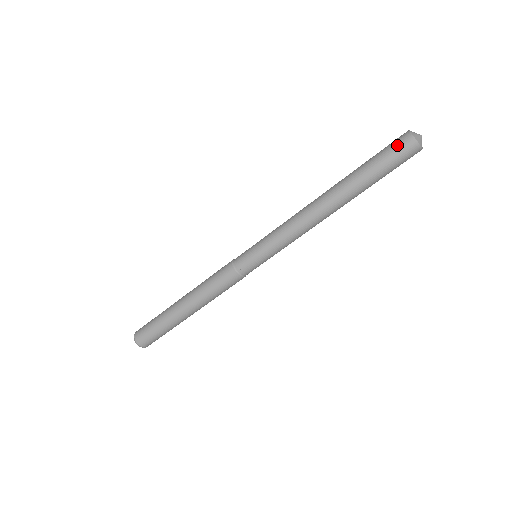
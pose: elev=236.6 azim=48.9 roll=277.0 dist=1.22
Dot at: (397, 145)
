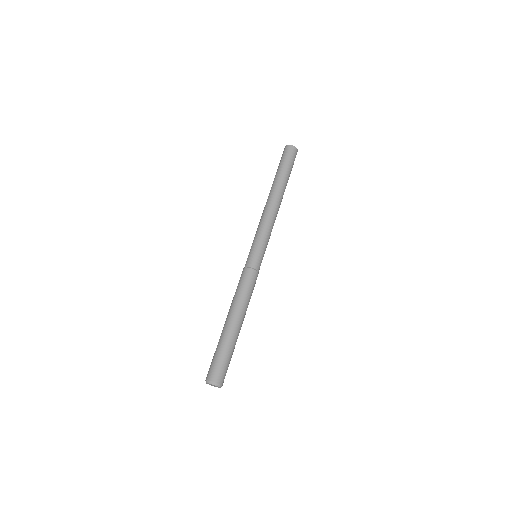
Dot at: (282, 155)
